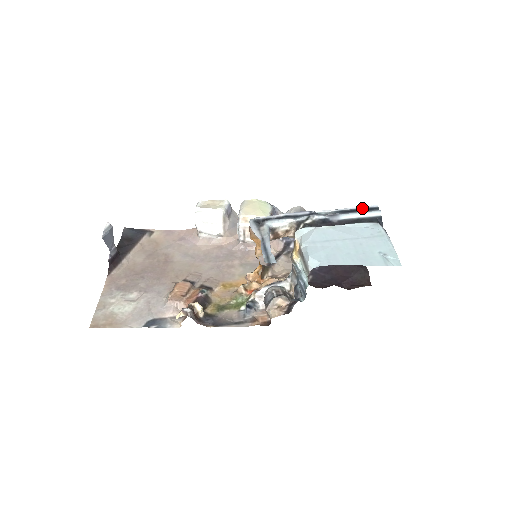
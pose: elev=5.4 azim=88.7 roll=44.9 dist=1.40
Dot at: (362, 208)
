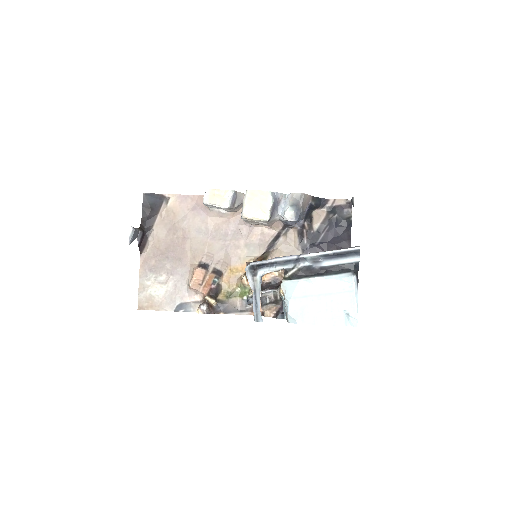
Dot at: (345, 251)
